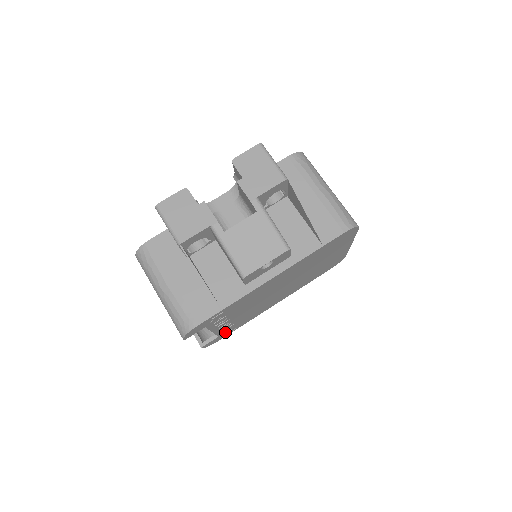
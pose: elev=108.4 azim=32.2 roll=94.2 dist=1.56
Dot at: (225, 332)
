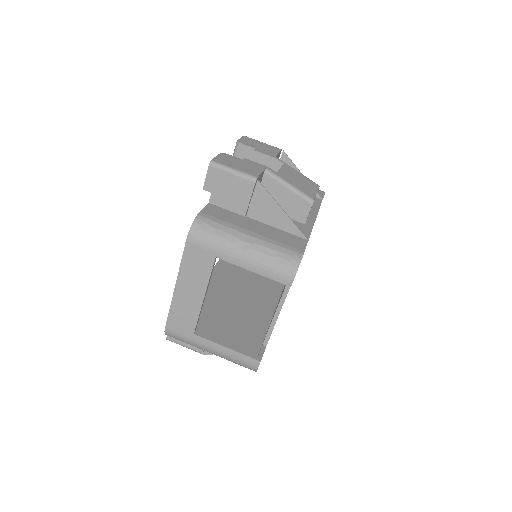
Dot at: occluded
